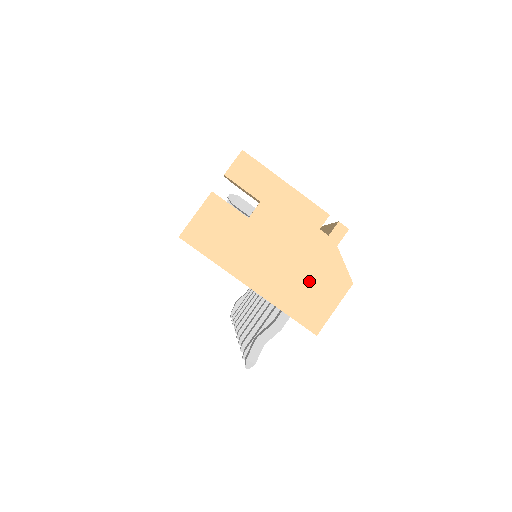
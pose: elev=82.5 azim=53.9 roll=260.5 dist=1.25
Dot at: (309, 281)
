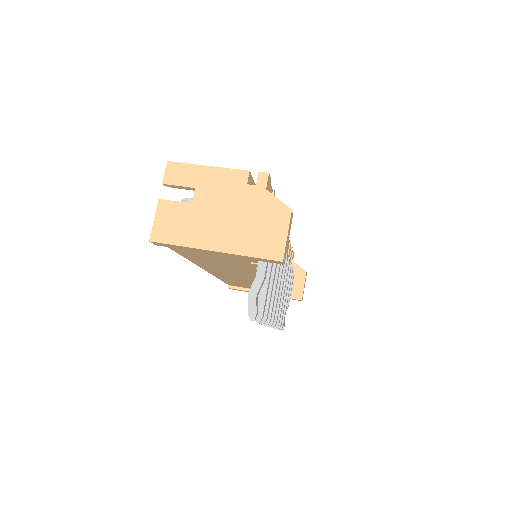
Dot at: (257, 225)
